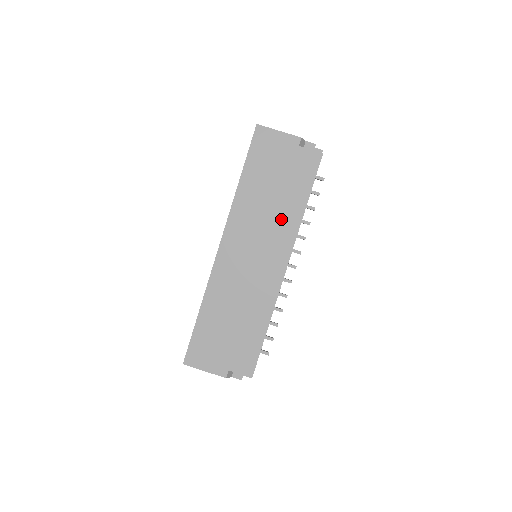
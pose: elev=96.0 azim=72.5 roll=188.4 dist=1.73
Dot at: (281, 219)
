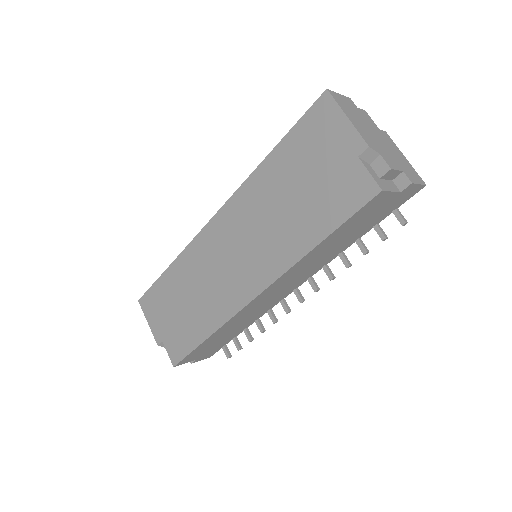
Dot at: (281, 239)
